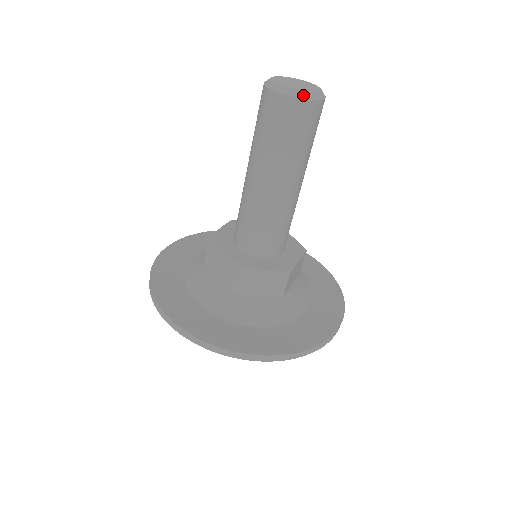
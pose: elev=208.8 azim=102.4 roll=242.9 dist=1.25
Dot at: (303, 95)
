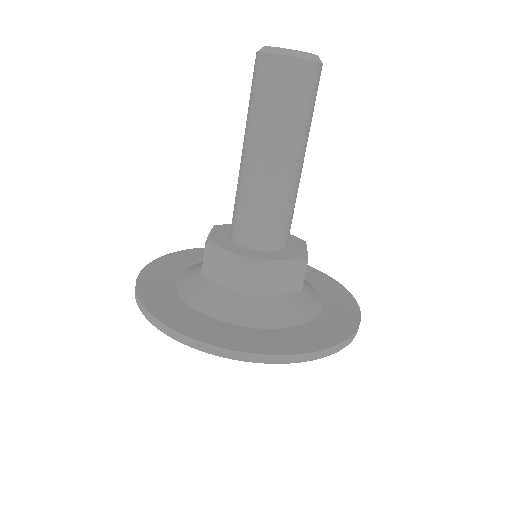
Dot at: (308, 56)
